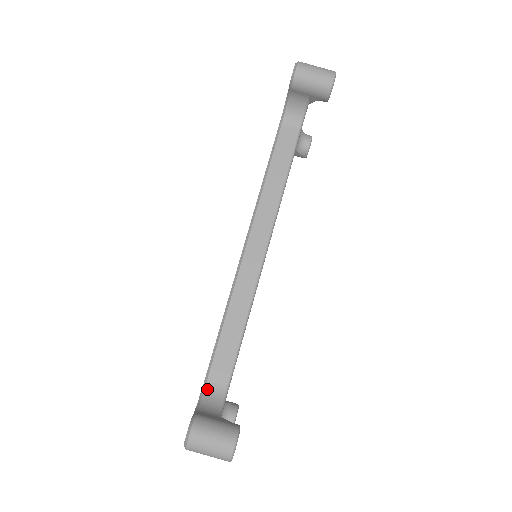
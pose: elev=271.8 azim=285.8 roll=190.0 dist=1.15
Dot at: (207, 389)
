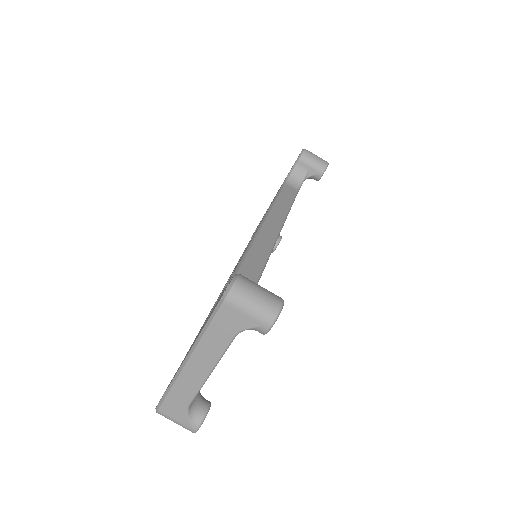
Dot at: occluded
